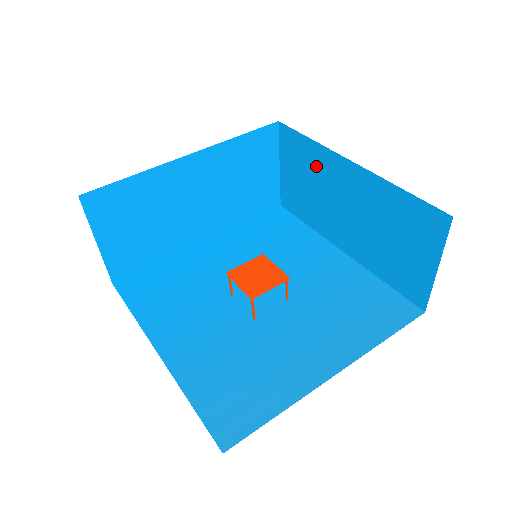
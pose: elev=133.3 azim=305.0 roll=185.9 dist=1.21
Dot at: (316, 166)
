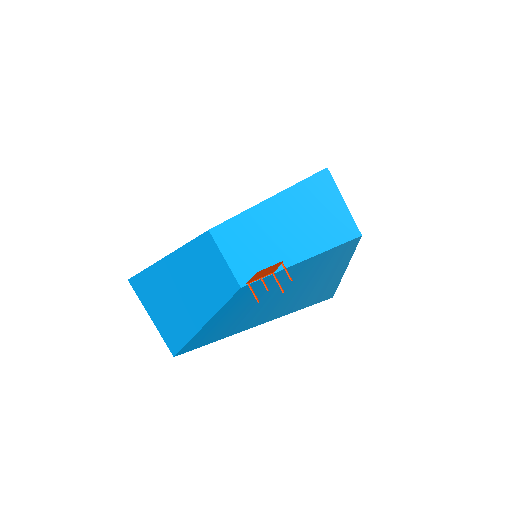
Dot at: (247, 229)
